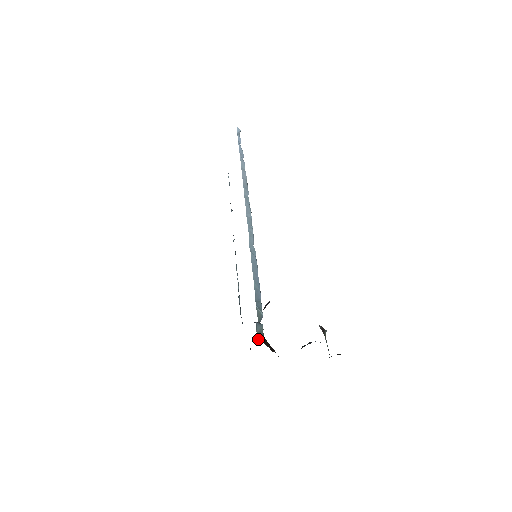
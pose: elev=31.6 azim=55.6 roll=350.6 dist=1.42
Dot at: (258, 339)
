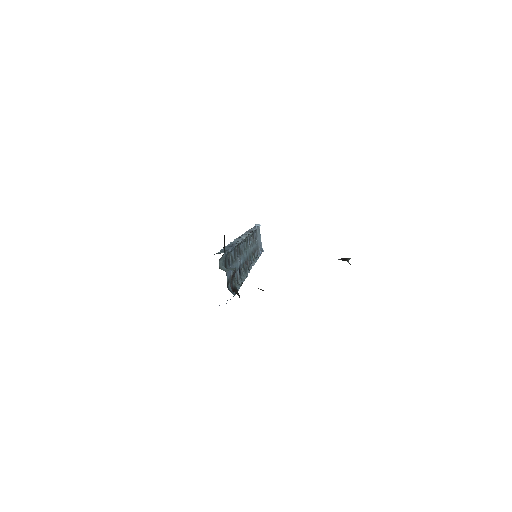
Dot at: occluded
